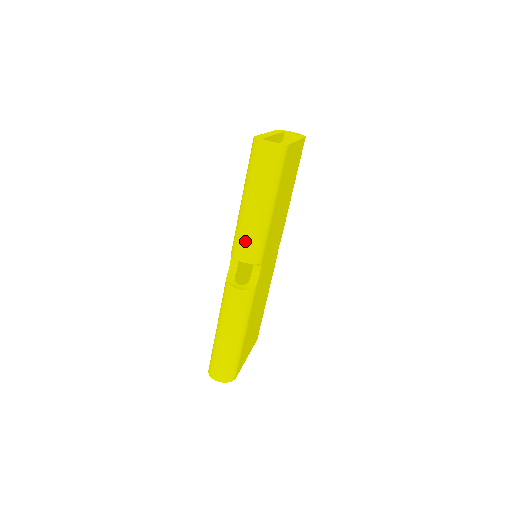
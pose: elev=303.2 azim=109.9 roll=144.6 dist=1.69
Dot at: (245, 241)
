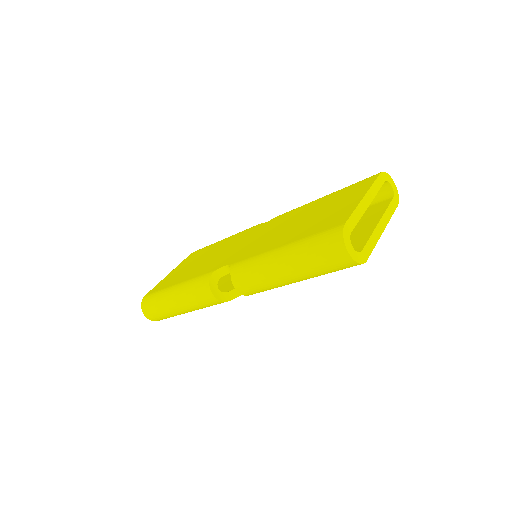
Dot at: (252, 282)
